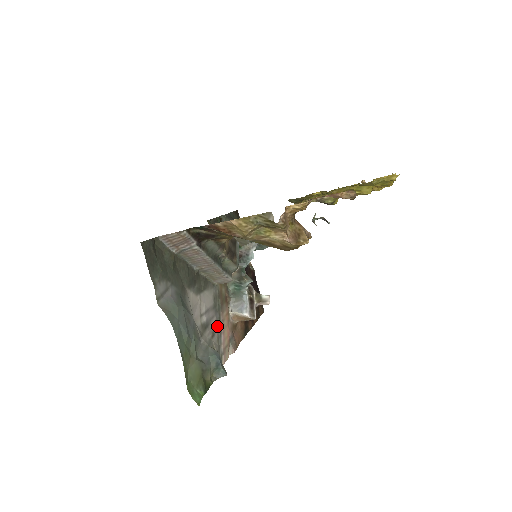
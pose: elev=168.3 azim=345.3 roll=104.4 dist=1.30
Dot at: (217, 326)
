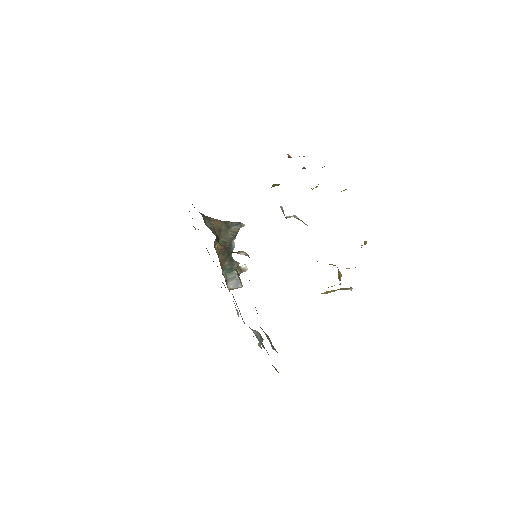
Dot at: occluded
